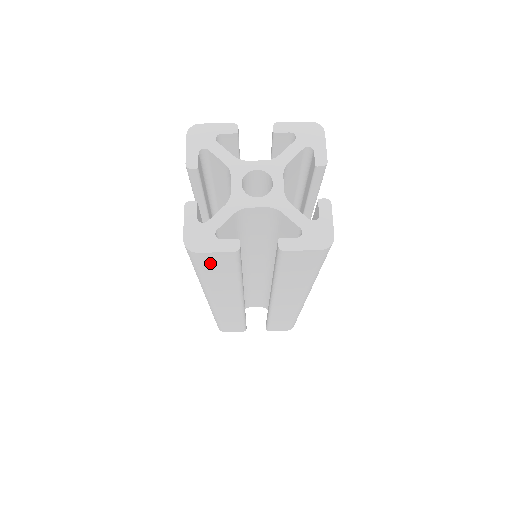
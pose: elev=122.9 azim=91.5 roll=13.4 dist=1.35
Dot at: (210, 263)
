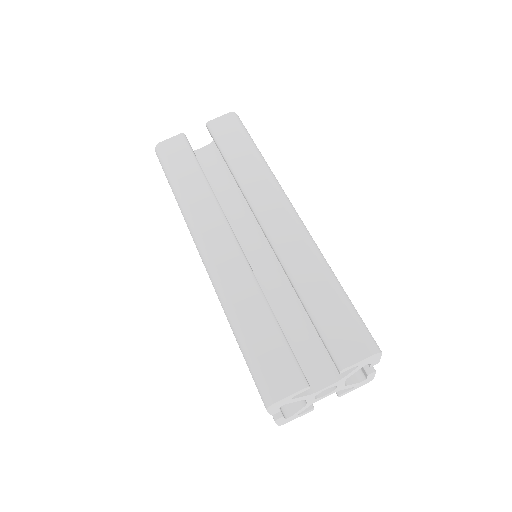
Dot at: occluded
